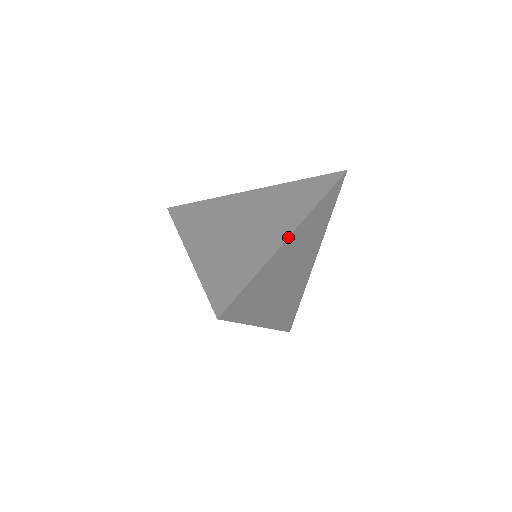
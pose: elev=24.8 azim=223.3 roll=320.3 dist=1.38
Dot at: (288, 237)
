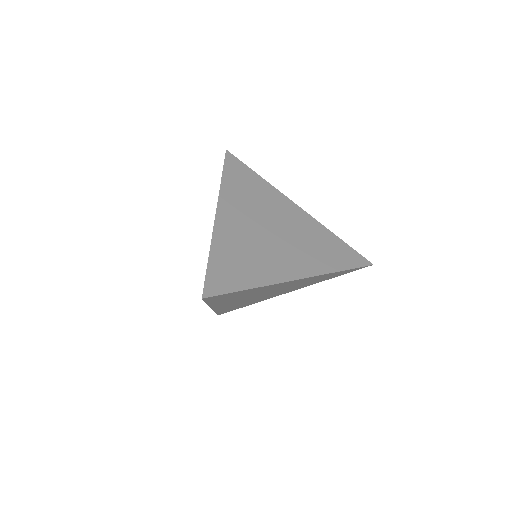
Dot at: (297, 279)
